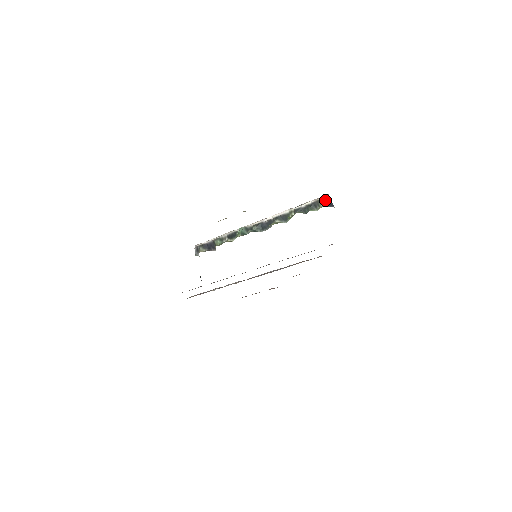
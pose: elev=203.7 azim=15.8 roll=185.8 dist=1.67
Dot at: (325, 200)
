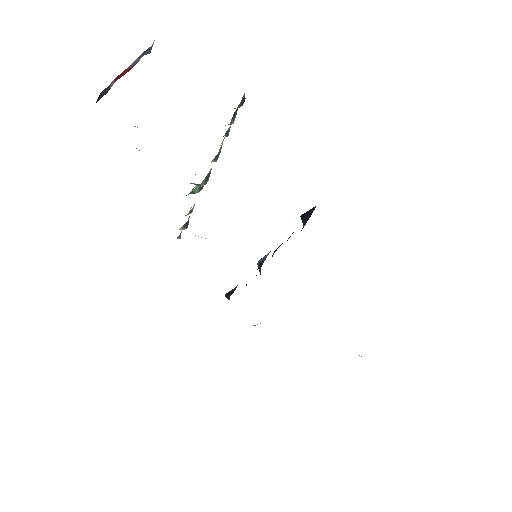
Dot at: (242, 99)
